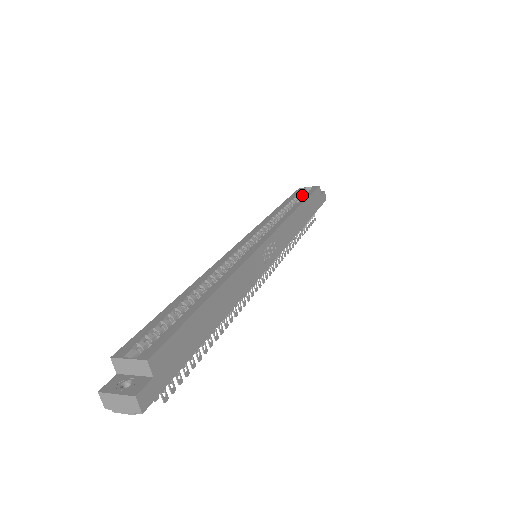
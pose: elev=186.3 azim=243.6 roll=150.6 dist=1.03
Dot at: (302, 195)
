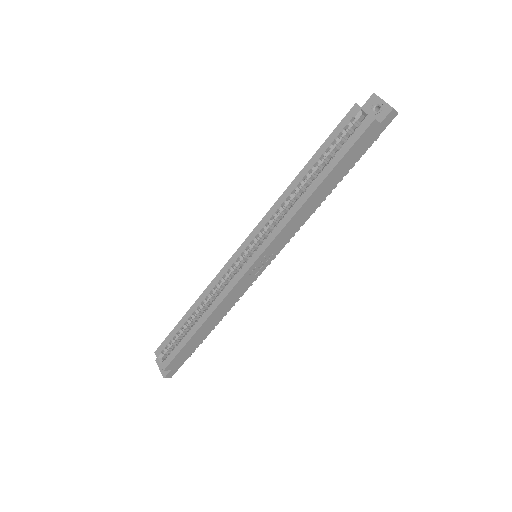
Dot at: (347, 132)
